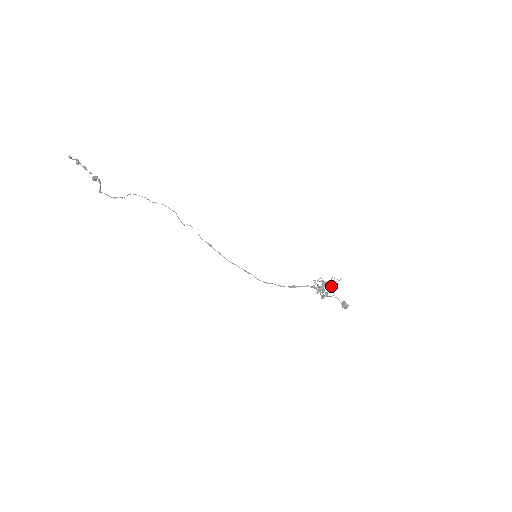
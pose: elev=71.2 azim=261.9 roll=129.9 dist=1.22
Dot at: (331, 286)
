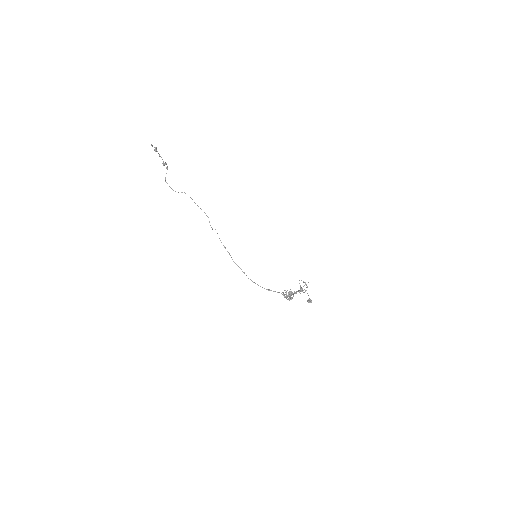
Dot at: occluded
